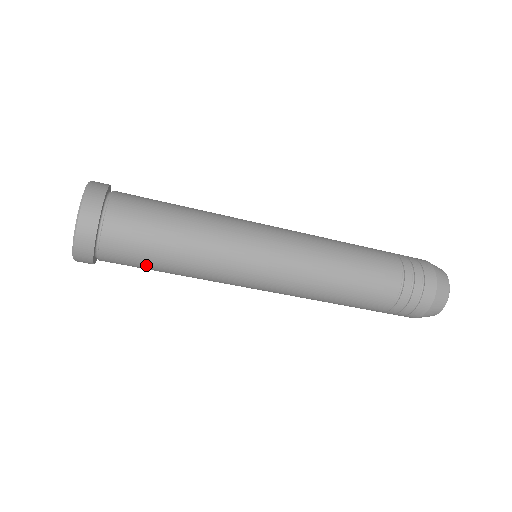
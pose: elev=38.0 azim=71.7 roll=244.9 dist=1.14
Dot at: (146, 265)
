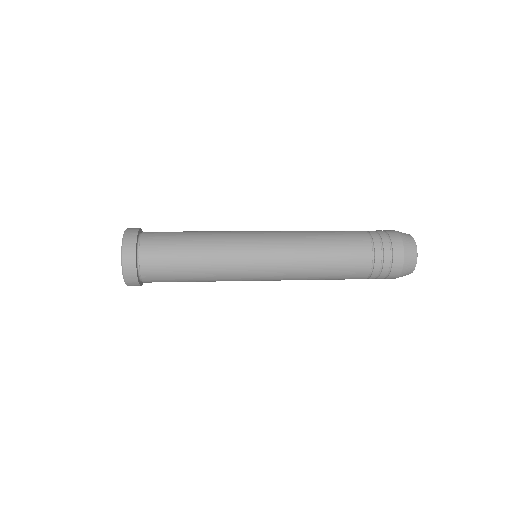
Dot at: occluded
